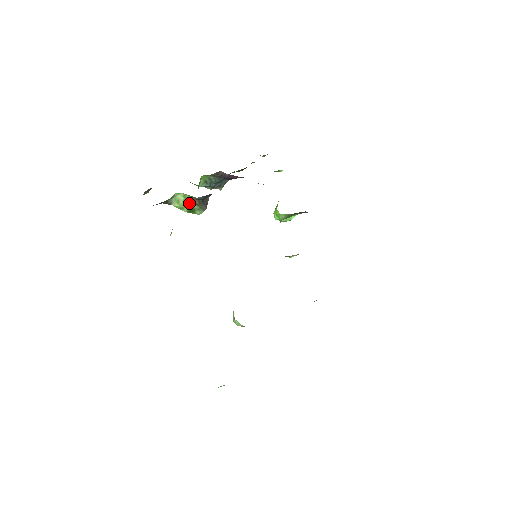
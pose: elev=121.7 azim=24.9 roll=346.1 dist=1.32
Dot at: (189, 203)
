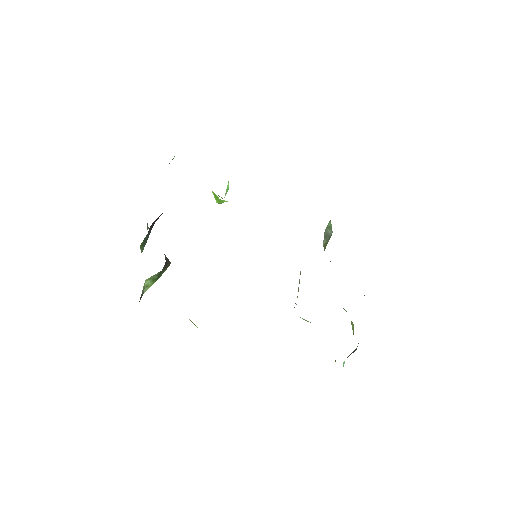
Dot at: (157, 278)
